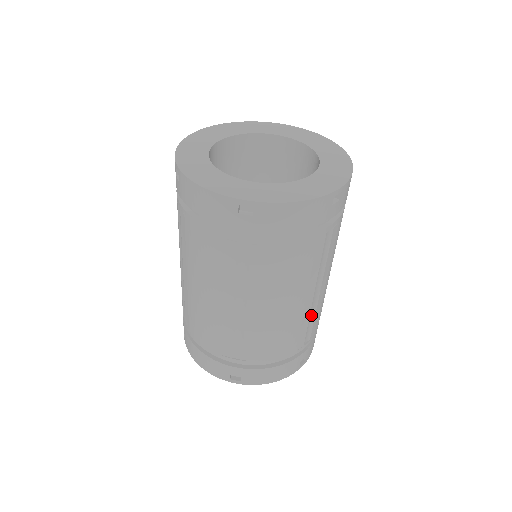
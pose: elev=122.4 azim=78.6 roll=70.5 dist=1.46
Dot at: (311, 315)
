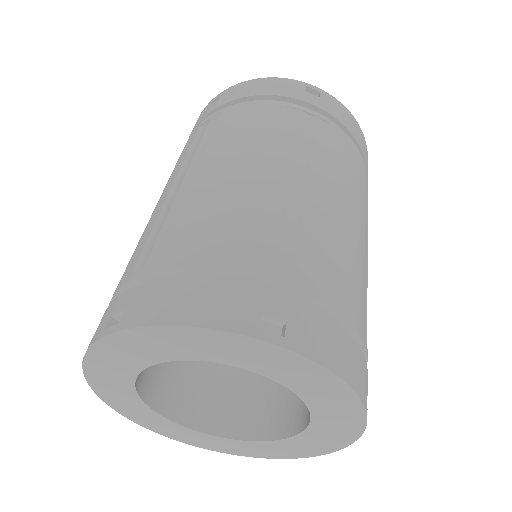
Dot at: occluded
